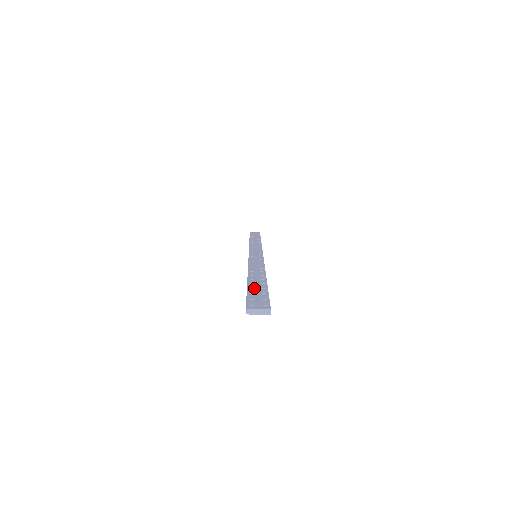
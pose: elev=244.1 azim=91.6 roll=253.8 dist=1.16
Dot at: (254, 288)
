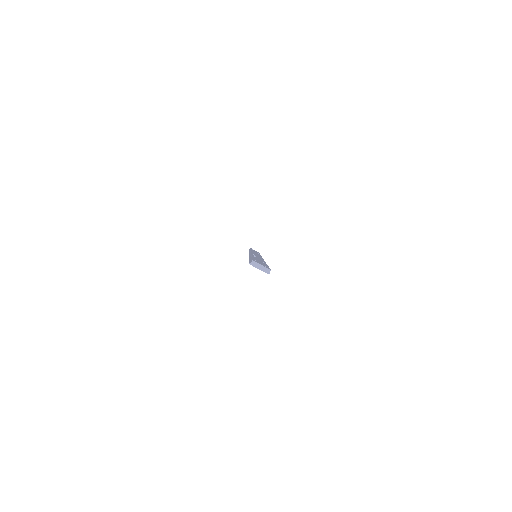
Dot at: occluded
